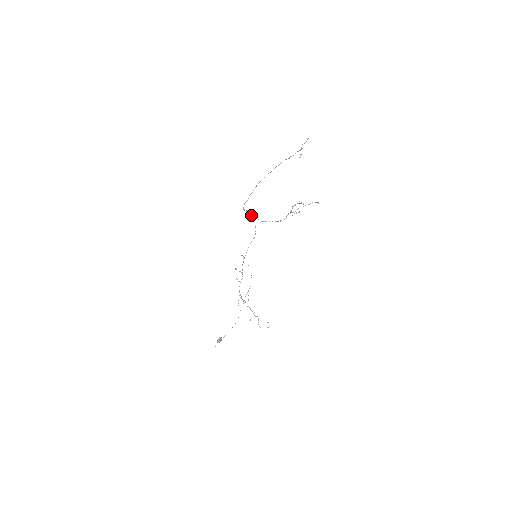
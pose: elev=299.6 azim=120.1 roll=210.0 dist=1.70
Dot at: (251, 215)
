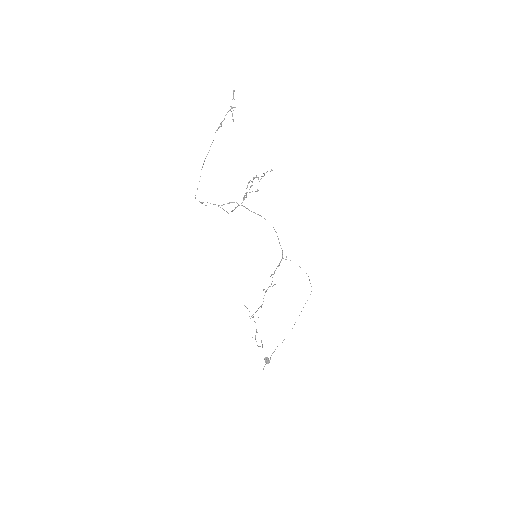
Dot at: (222, 208)
